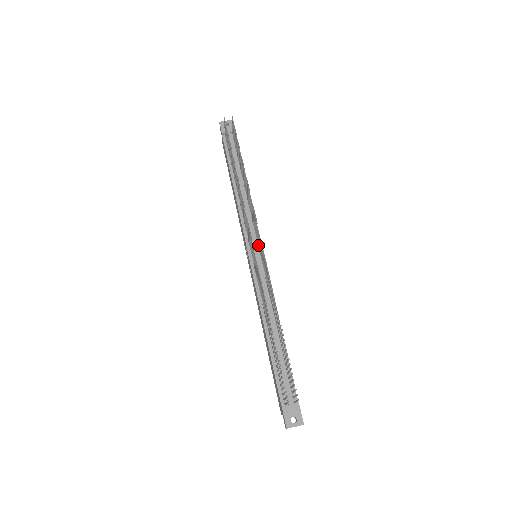
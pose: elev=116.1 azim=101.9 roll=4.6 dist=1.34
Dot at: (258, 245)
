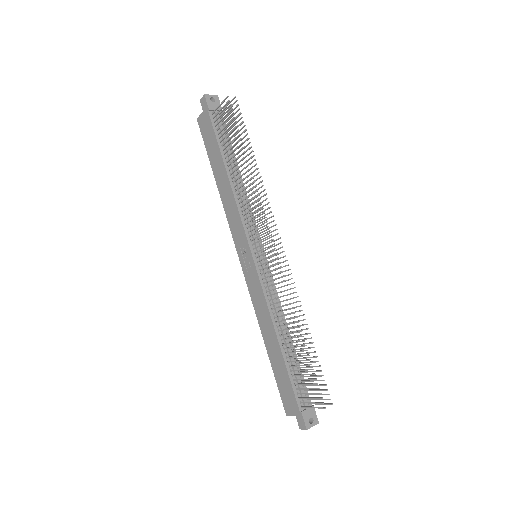
Dot at: (263, 246)
